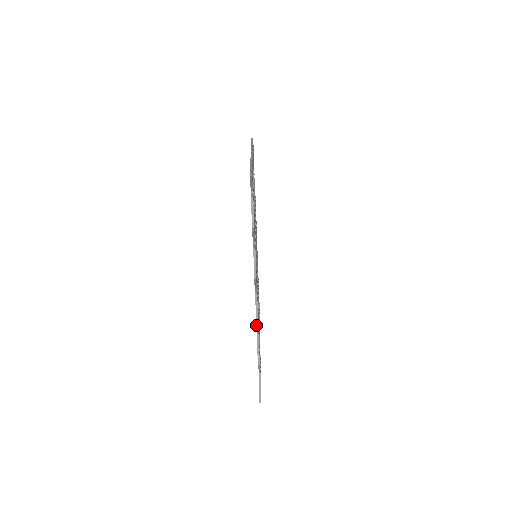
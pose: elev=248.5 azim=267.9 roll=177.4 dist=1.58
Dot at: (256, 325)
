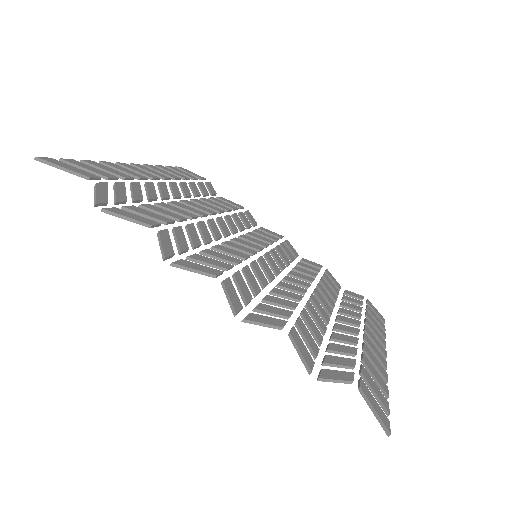
Dot at: (243, 319)
